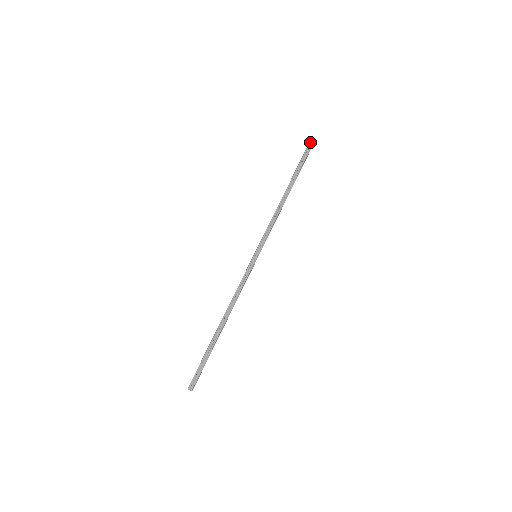
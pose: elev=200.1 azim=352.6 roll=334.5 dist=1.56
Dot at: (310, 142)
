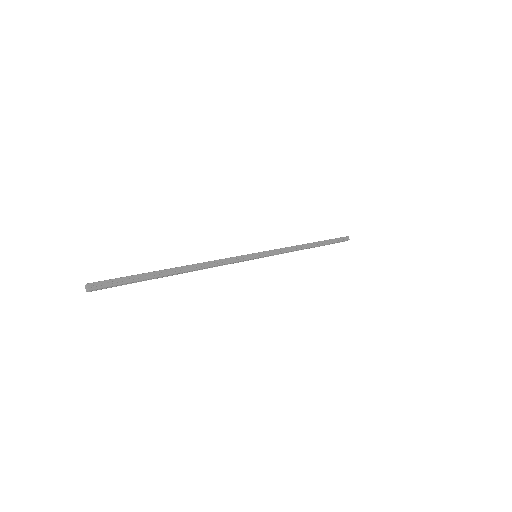
Dot at: (348, 237)
